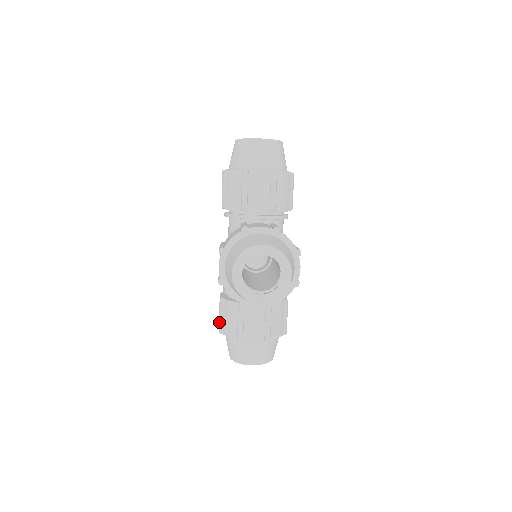
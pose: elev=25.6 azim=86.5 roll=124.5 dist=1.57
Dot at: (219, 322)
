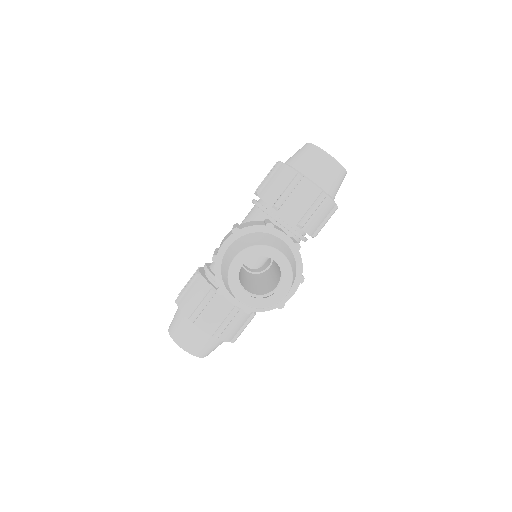
Dot at: (182, 292)
